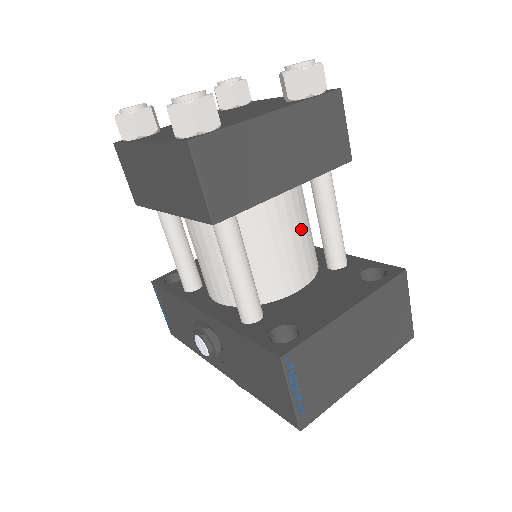
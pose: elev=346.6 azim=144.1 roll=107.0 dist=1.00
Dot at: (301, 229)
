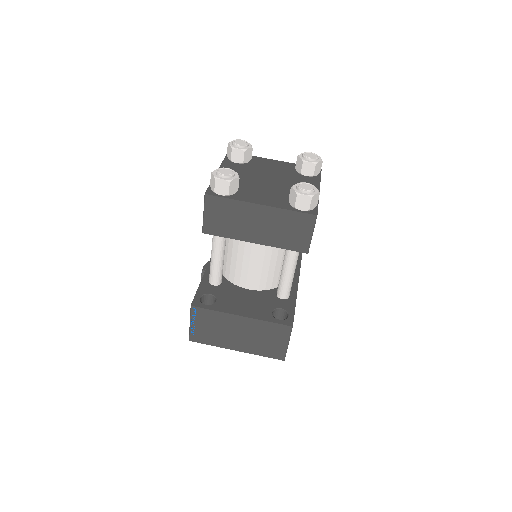
Dot at: (266, 263)
